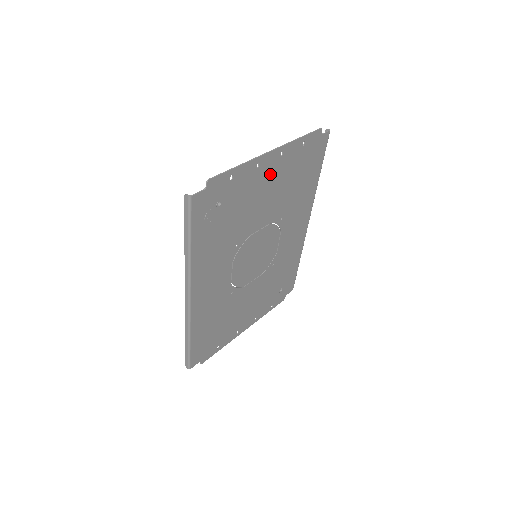
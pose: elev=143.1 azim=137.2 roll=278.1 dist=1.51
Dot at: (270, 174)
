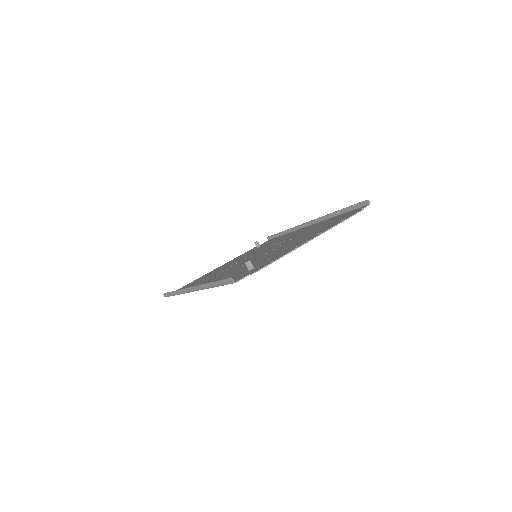
Dot at: occluded
